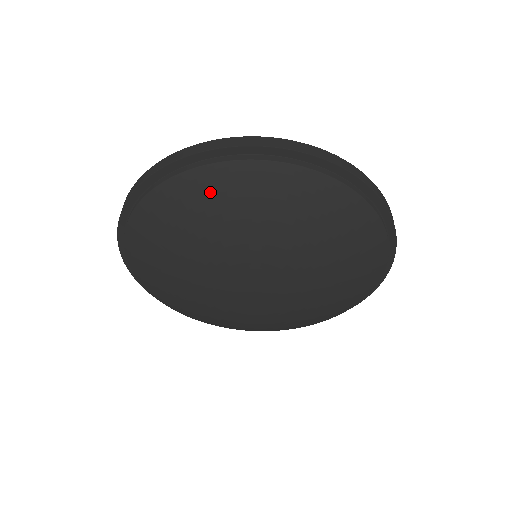
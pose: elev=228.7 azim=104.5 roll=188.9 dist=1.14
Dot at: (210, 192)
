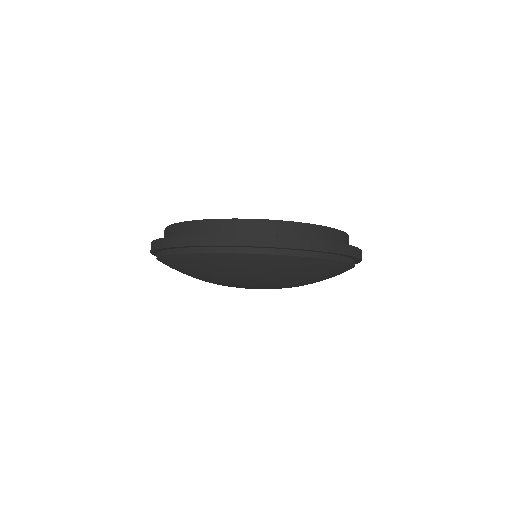
Dot at: (235, 264)
